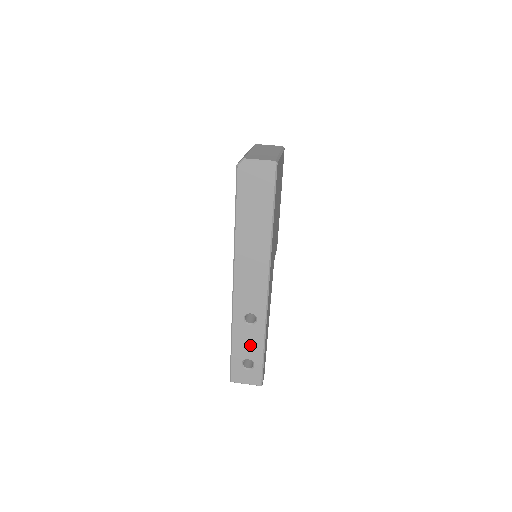
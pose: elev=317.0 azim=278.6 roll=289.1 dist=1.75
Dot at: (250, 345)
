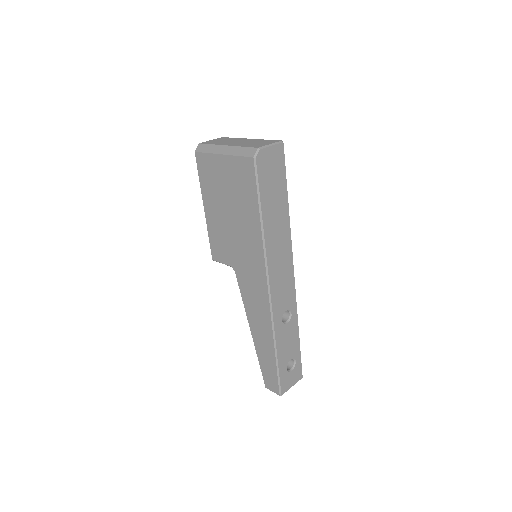
Dot at: (290, 344)
